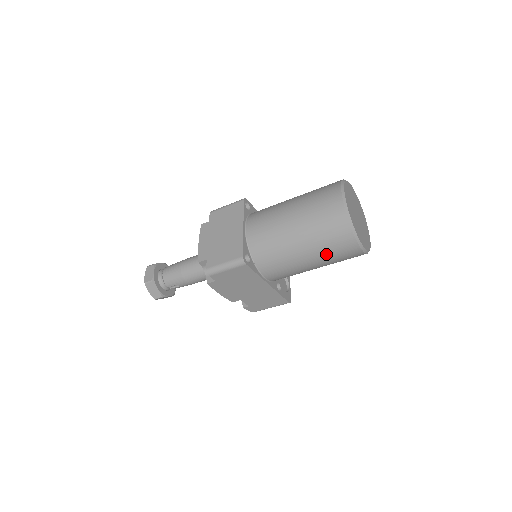
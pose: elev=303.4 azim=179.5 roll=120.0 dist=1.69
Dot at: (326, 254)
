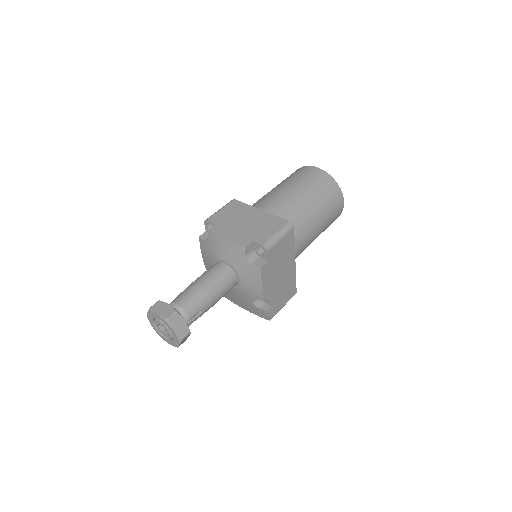
Dot at: (329, 213)
